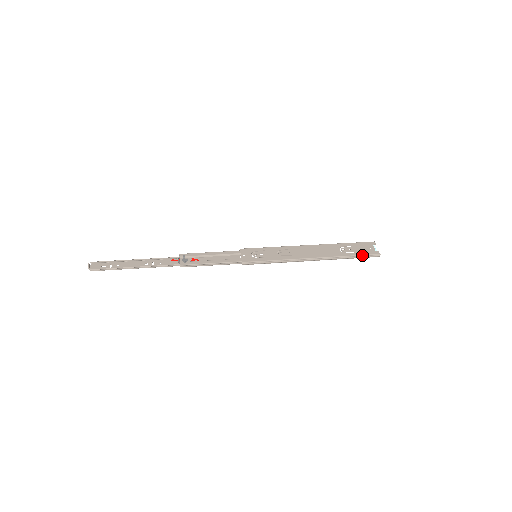
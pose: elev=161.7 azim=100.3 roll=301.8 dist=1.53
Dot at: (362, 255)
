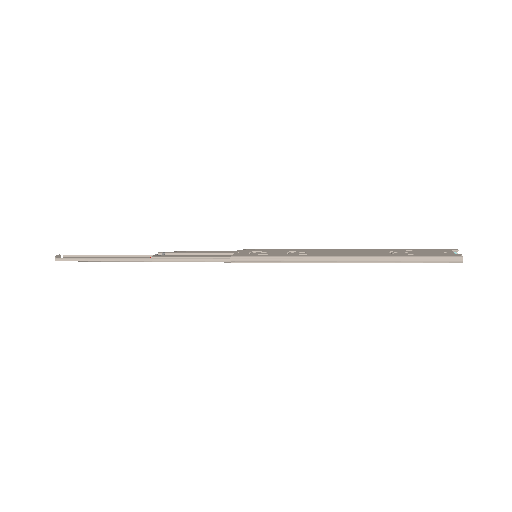
Dot at: (427, 256)
